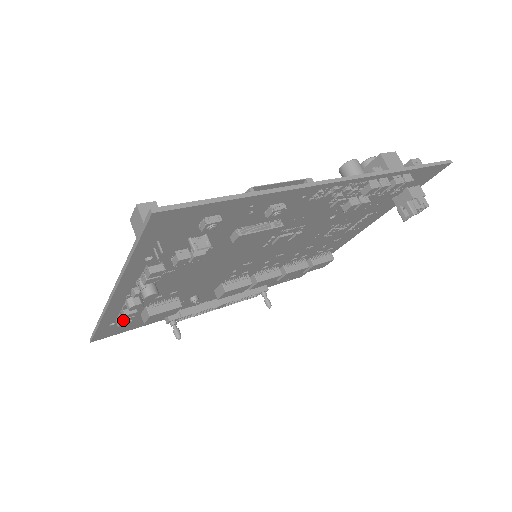
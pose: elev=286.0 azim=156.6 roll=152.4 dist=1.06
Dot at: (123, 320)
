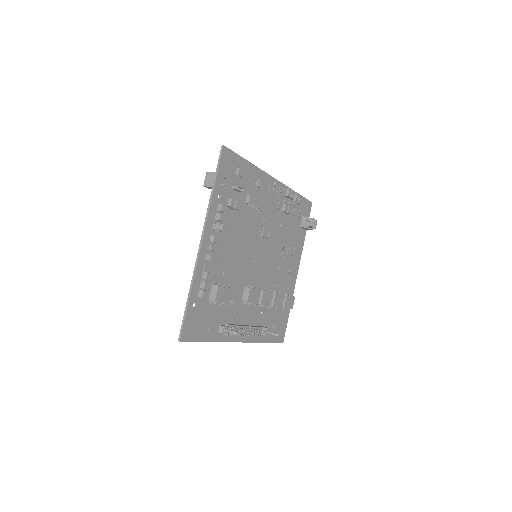
Dot at: (205, 283)
